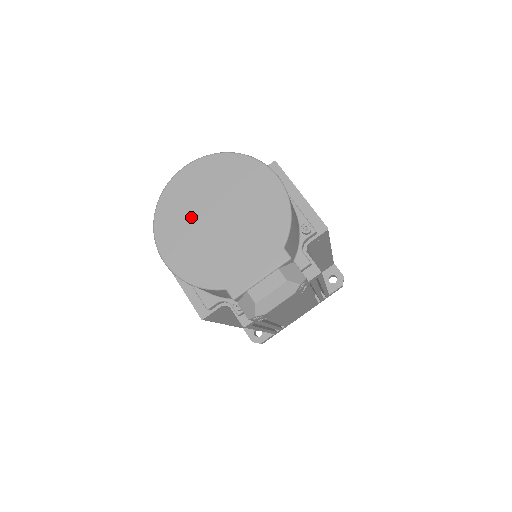
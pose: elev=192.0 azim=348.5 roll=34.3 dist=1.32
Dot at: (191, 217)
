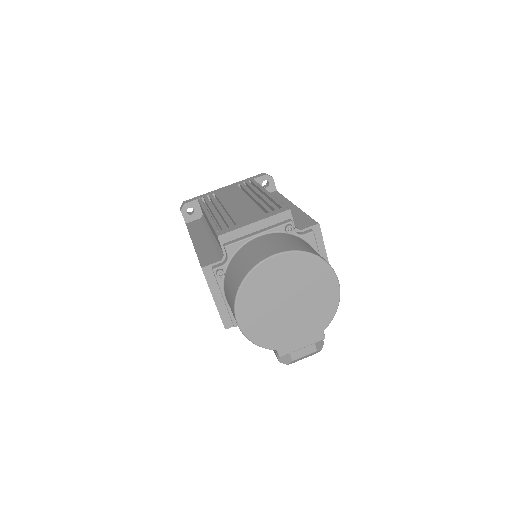
Dot at: (268, 297)
